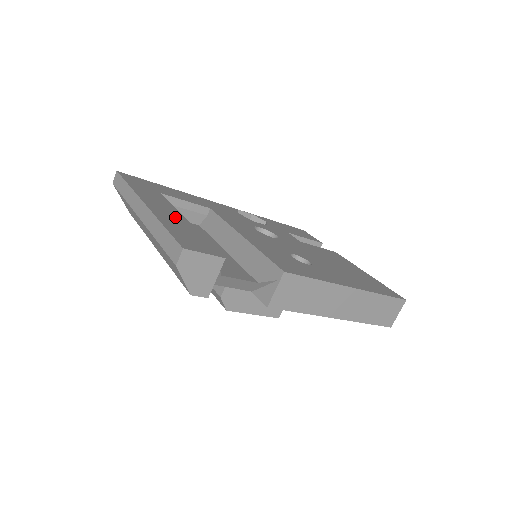
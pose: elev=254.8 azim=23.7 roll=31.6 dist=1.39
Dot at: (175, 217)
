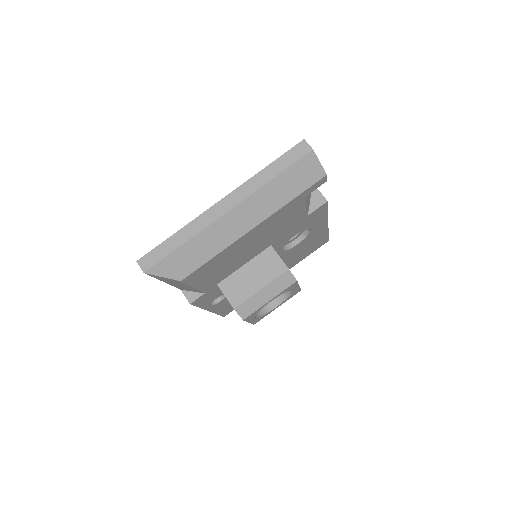
Dot at: occluded
